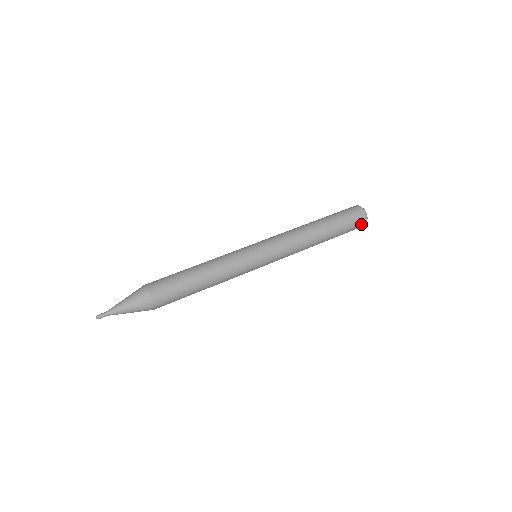
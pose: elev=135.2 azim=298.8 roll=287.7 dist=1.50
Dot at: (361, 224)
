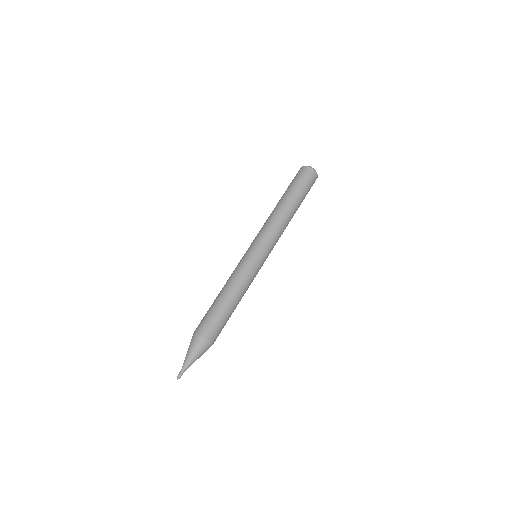
Dot at: (314, 178)
